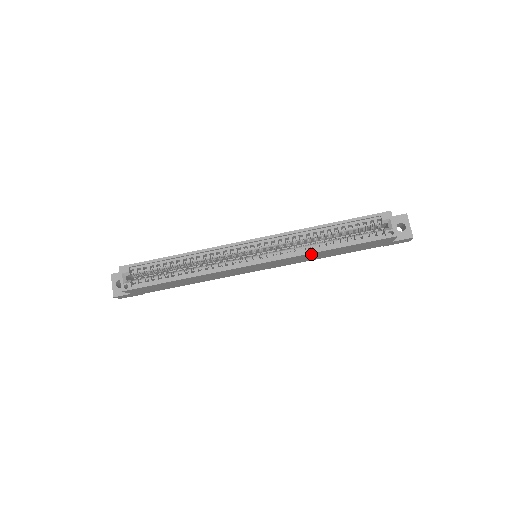
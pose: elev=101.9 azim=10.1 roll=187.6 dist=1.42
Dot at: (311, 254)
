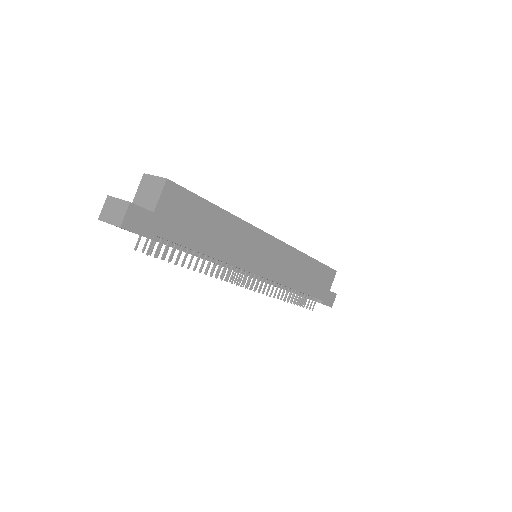
Dot at: (301, 257)
